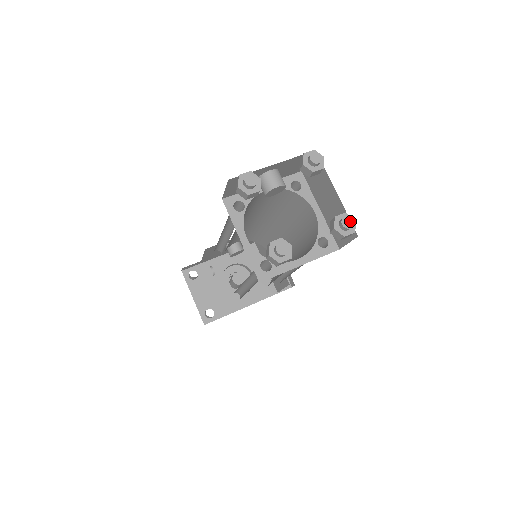
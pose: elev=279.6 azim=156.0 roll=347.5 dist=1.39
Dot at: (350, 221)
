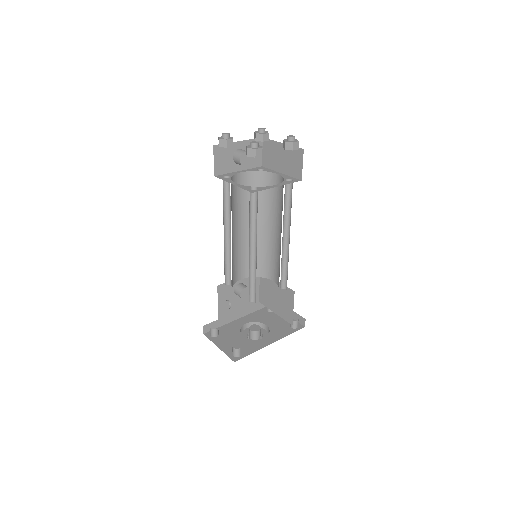
Dot at: (293, 136)
